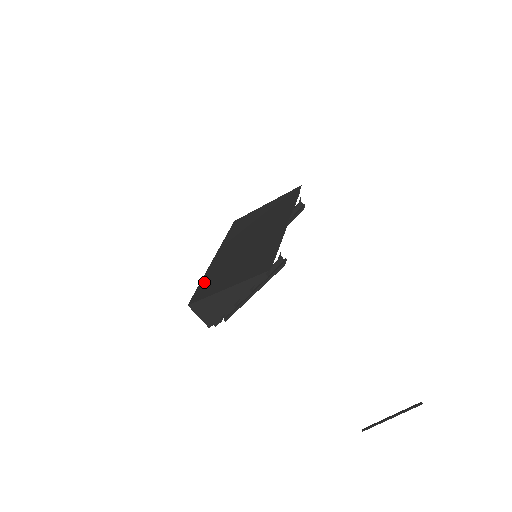
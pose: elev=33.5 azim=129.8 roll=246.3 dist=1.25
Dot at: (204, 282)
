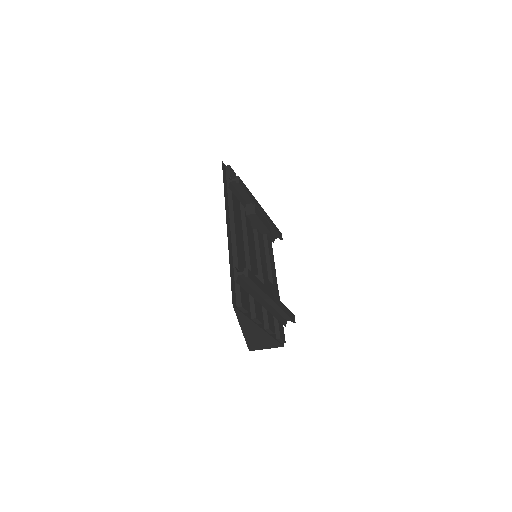
Dot at: occluded
